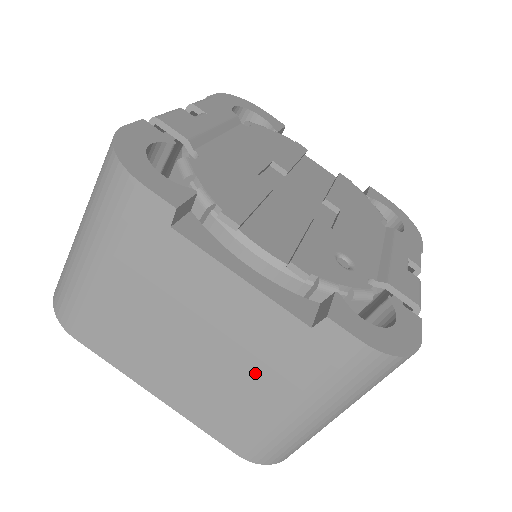
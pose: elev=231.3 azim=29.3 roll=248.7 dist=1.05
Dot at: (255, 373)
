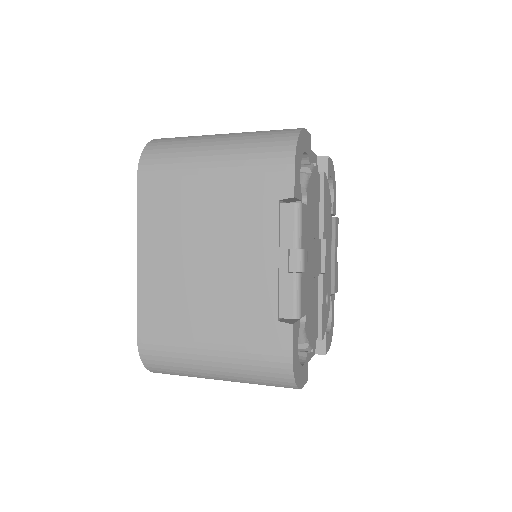
Dot at: occluded
